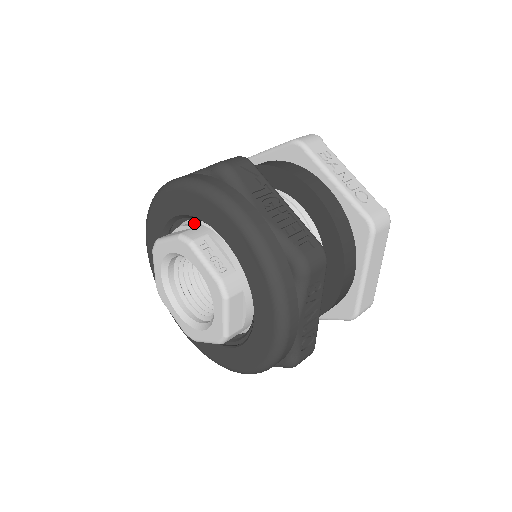
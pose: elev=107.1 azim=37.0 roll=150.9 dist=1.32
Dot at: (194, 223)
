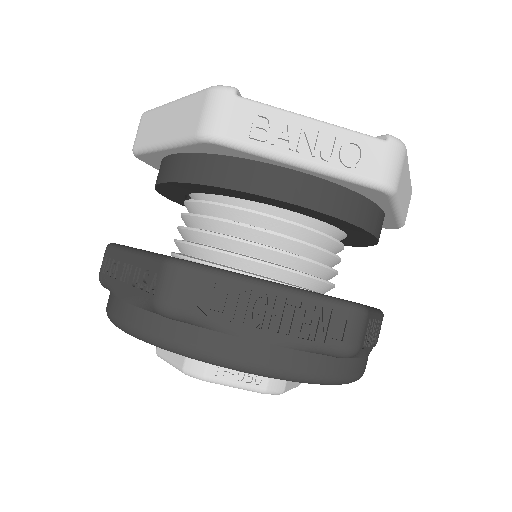
Dot at: occluded
